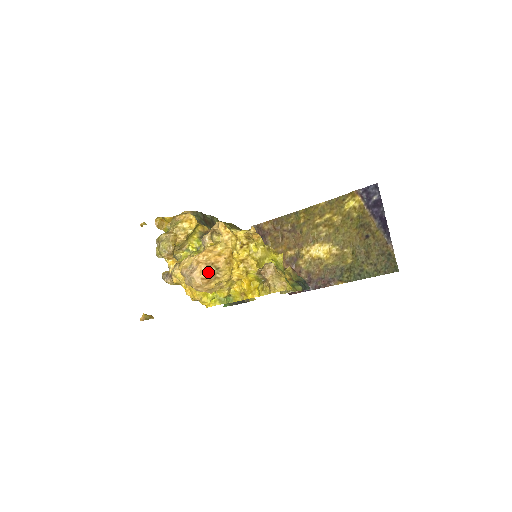
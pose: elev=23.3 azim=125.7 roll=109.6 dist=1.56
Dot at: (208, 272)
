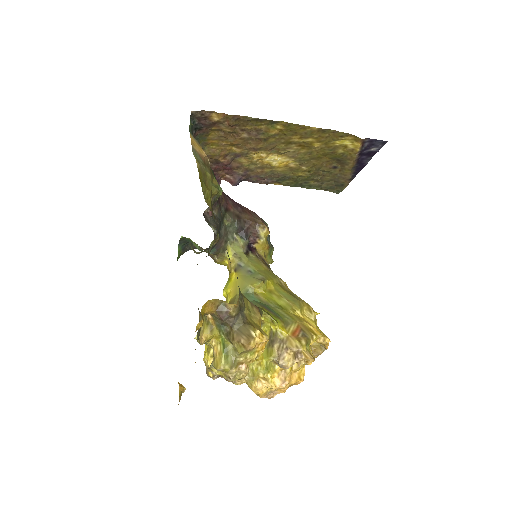
Dot at: occluded
